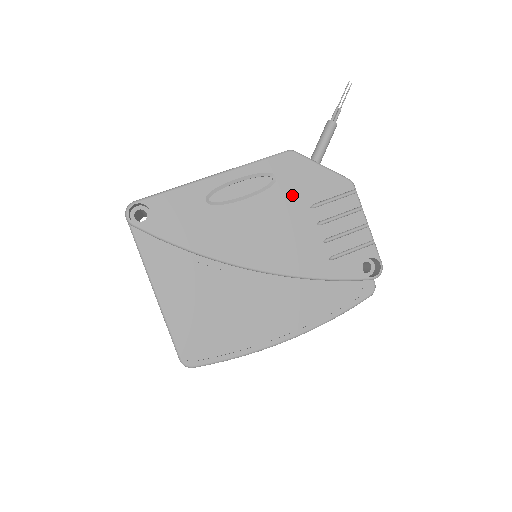
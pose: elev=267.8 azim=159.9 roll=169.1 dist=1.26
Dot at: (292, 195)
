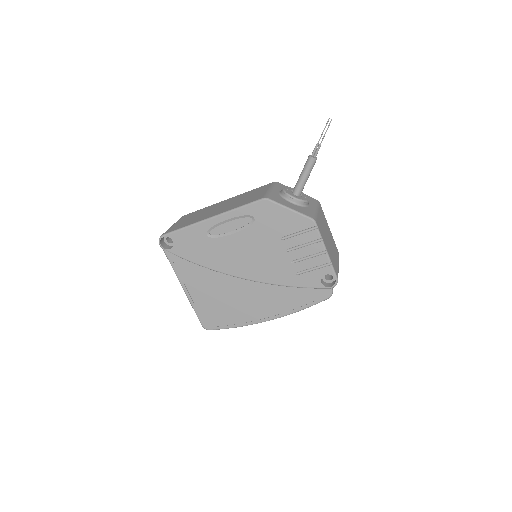
Dot at: (267, 231)
